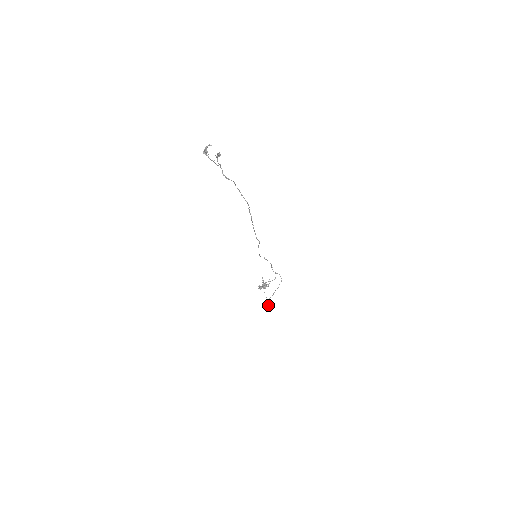
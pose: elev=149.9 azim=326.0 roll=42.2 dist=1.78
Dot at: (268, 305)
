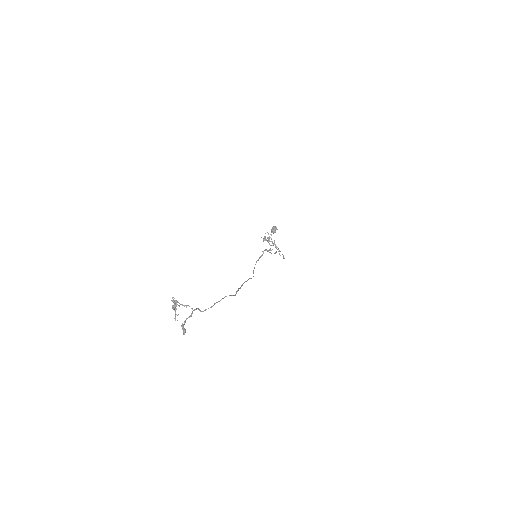
Dot at: (269, 249)
